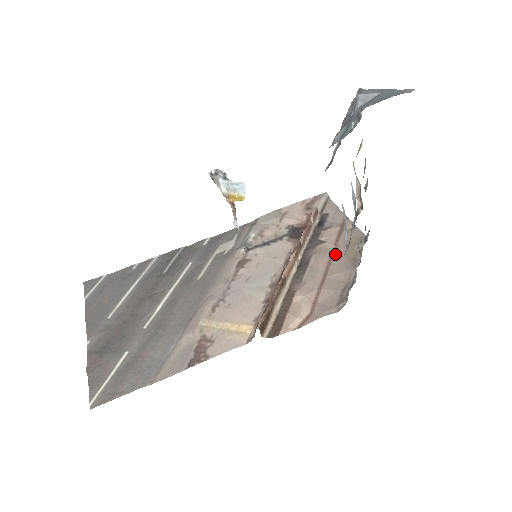
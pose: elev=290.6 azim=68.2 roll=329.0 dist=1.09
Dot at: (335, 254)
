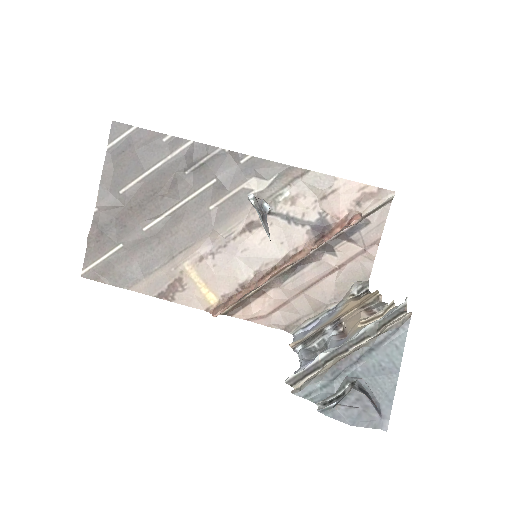
Dot at: (330, 276)
